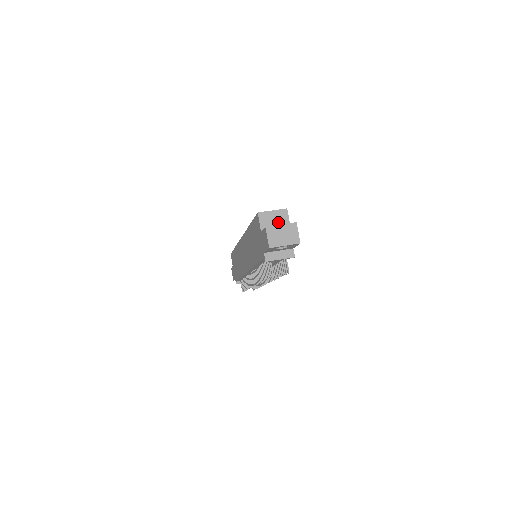
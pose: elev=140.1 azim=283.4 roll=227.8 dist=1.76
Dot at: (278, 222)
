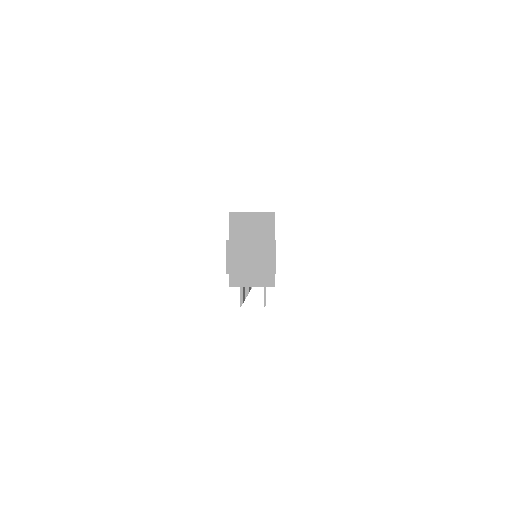
Dot at: (257, 231)
